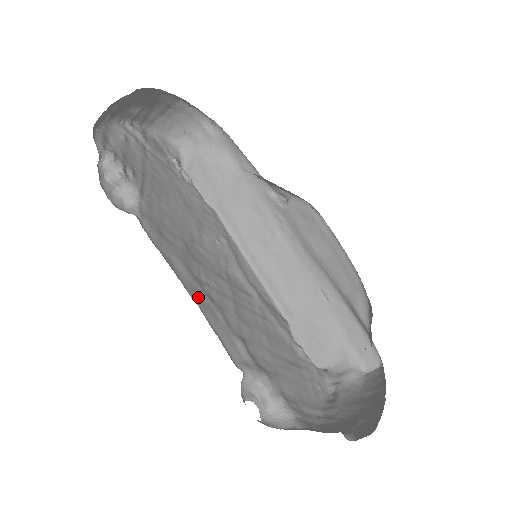
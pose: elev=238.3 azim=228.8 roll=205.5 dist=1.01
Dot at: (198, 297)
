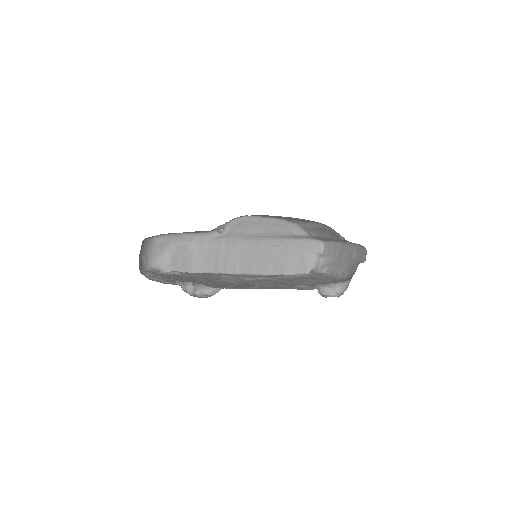
Dot at: (272, 288)
